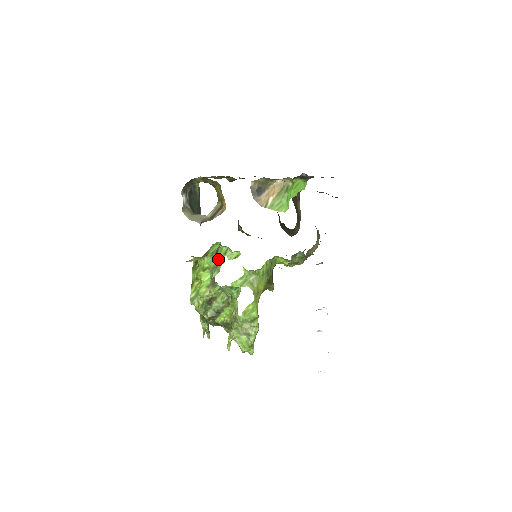
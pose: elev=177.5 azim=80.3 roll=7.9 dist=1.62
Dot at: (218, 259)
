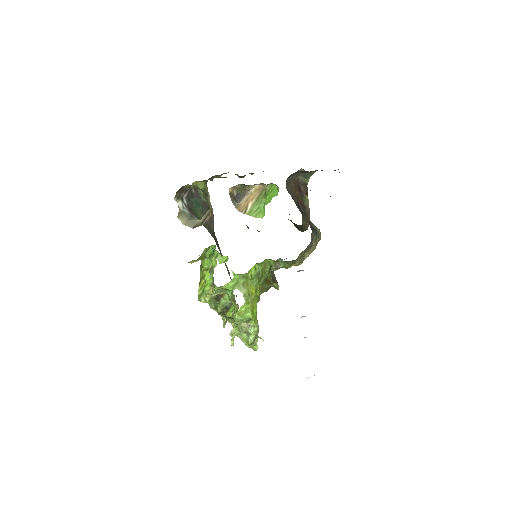
Dot at: occluded
